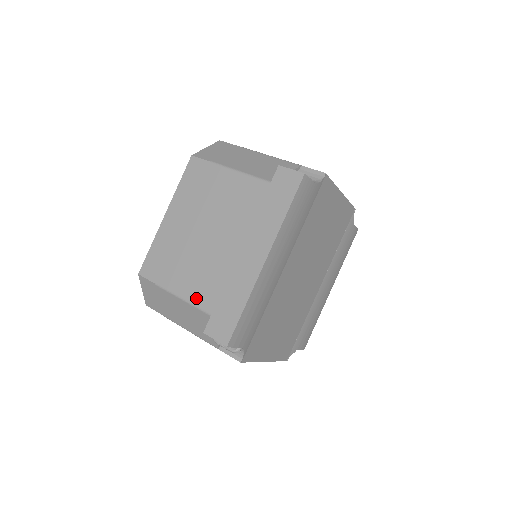
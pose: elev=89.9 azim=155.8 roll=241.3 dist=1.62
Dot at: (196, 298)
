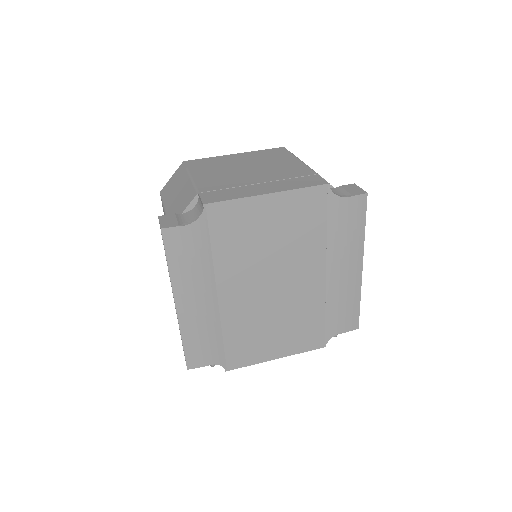
Dot at: occluded
